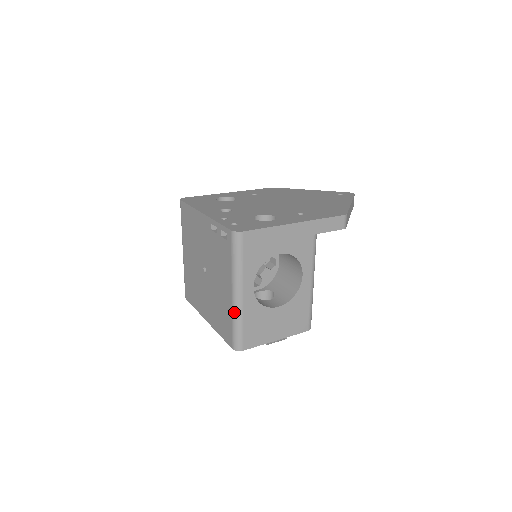
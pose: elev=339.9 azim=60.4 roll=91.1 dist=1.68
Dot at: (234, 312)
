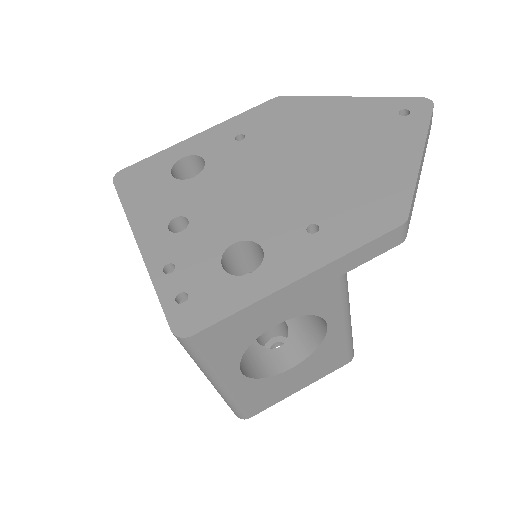
Dot at: (221, 396)
